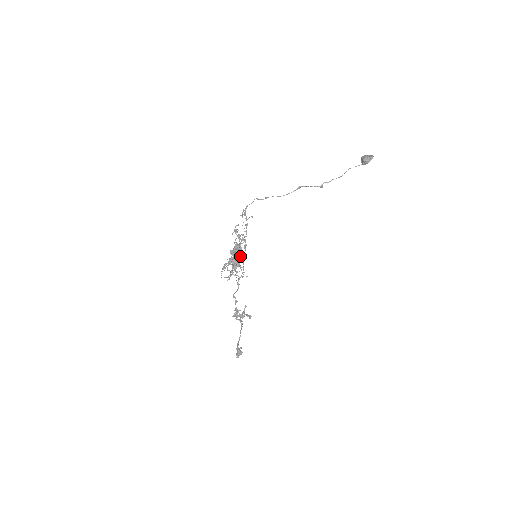
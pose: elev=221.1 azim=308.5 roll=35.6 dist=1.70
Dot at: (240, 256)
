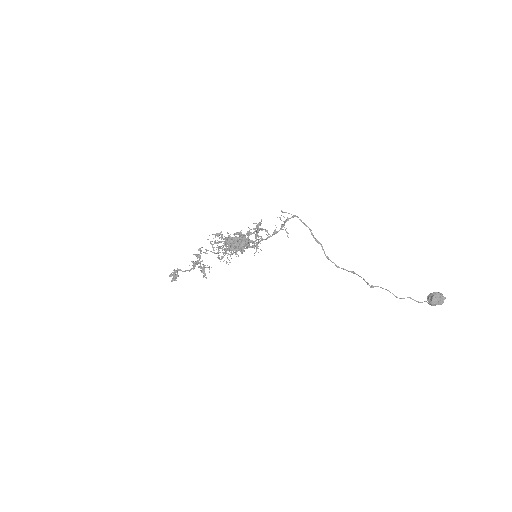
Dot at: occluded
